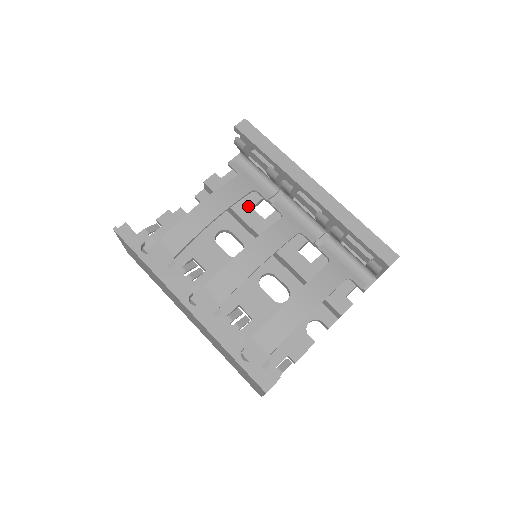
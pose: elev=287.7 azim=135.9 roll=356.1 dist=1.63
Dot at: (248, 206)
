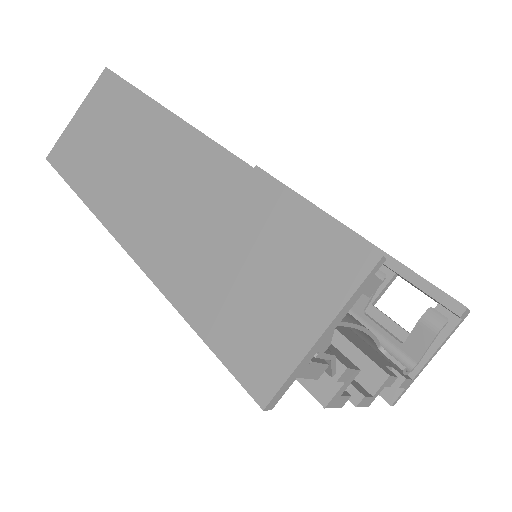
Dot at: occluded
